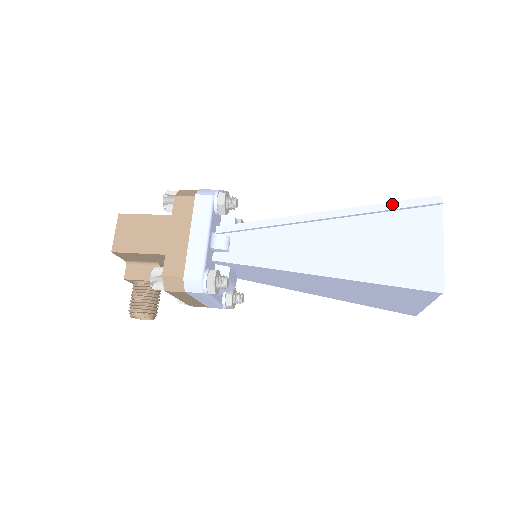
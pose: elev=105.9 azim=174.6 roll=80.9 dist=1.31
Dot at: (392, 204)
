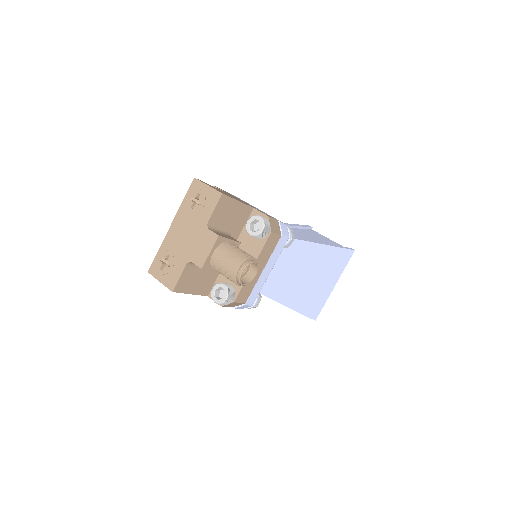
Dot at: (299, 225)
